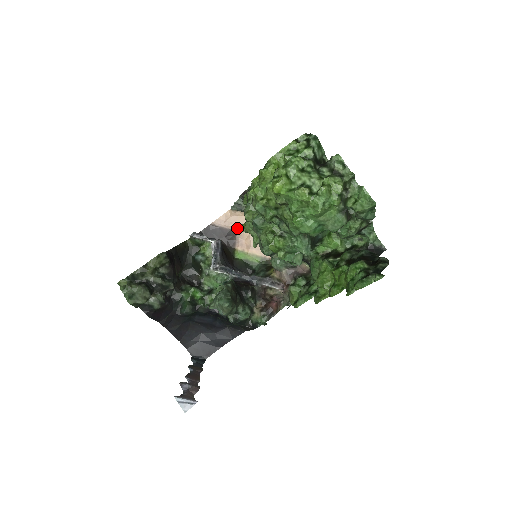
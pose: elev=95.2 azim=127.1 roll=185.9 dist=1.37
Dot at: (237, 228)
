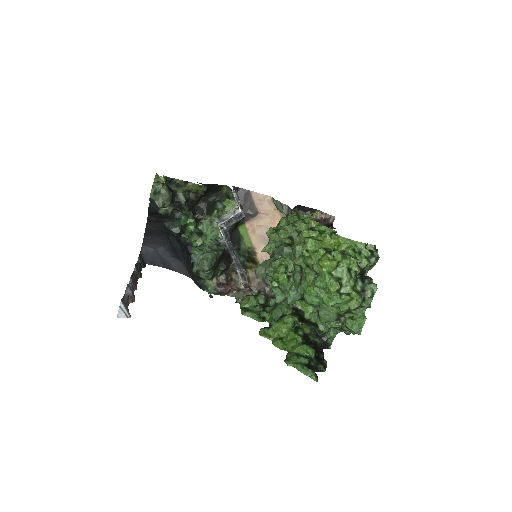
Dot at: (261, 212)
